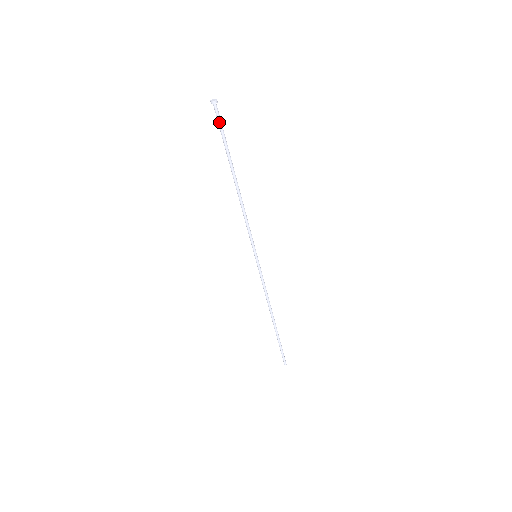
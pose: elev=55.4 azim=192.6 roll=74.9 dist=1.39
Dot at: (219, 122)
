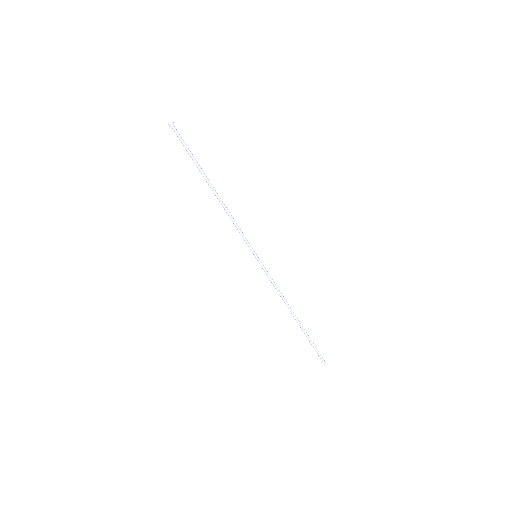
Dot at: (182, 140)
